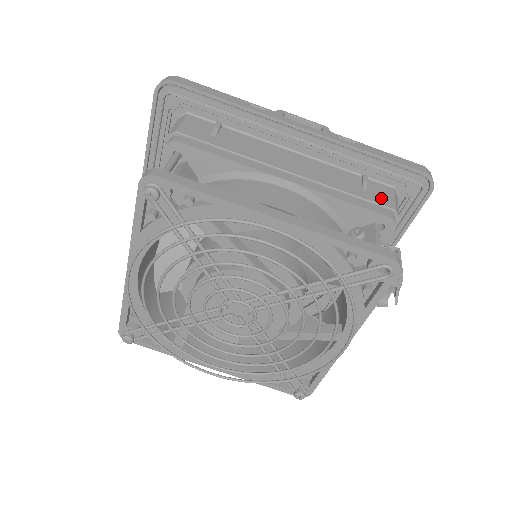
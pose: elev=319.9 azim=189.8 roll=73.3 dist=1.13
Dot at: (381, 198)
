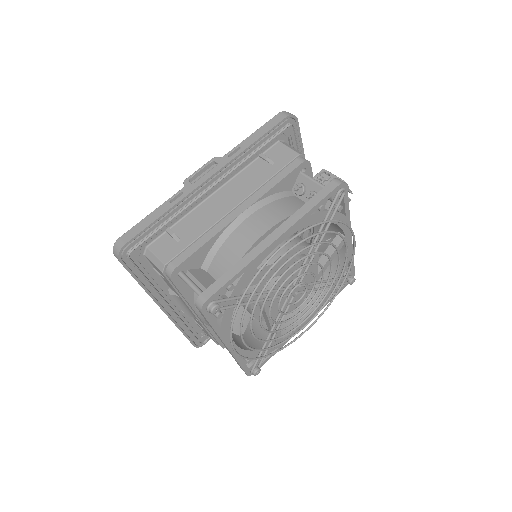
Dot at: (285, 157)
